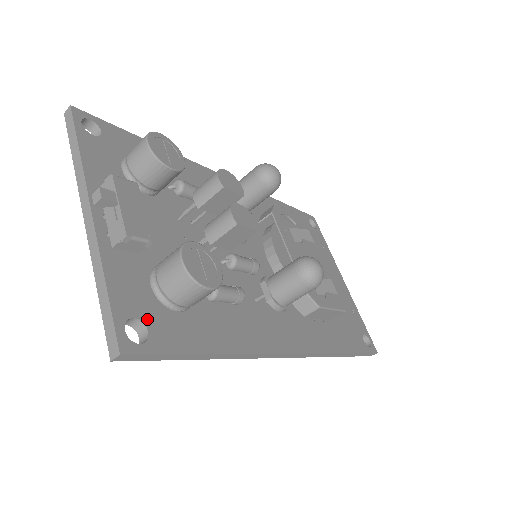
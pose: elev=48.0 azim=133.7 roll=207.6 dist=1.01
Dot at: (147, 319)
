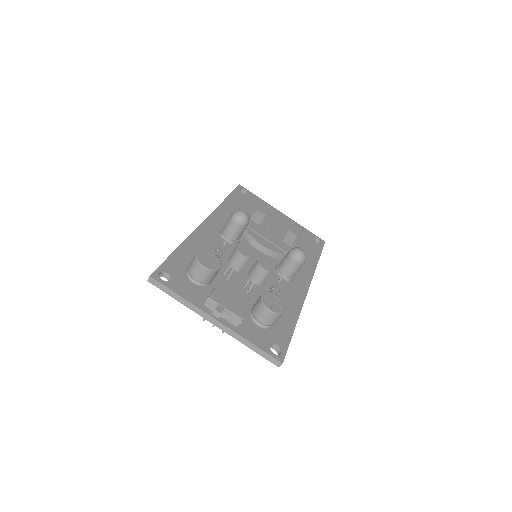
Dot at: (272, 341)
